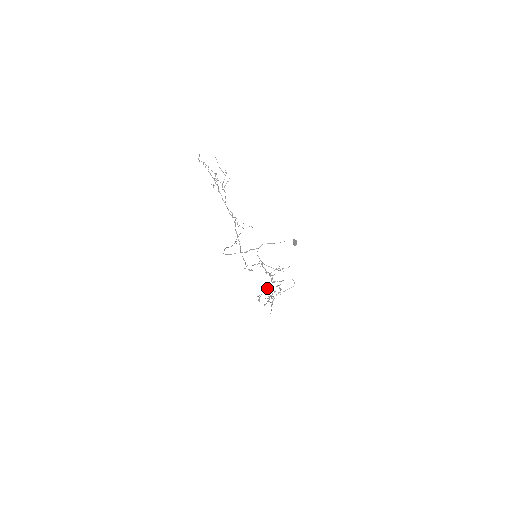
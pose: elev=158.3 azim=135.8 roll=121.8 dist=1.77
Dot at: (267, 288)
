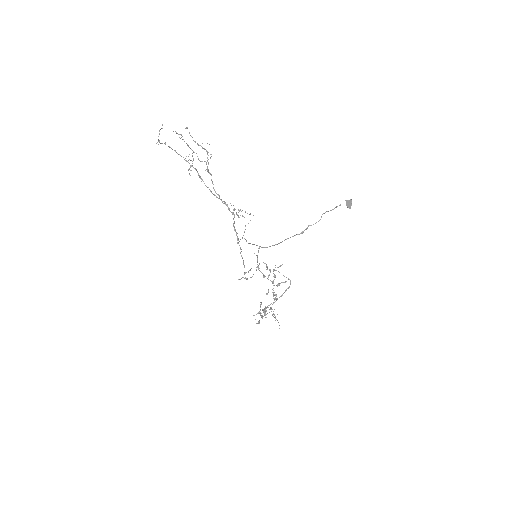
Dot at: (273, 295)
